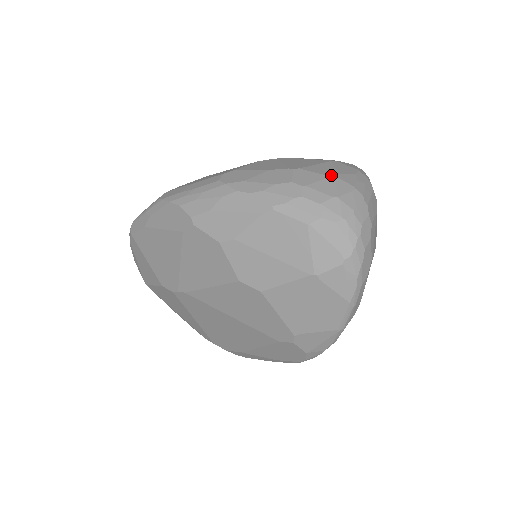
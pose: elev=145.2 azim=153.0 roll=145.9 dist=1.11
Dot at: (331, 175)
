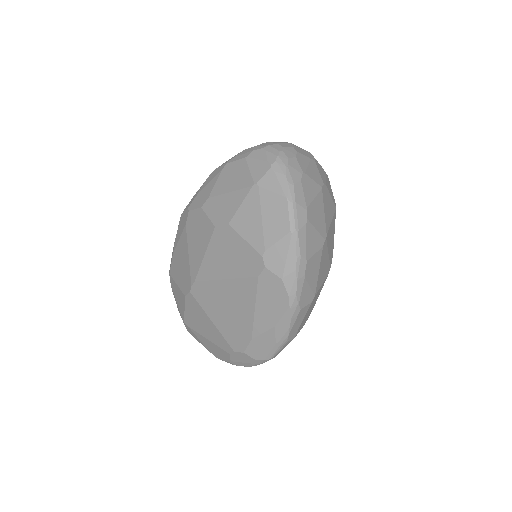
Dot at: occluded
